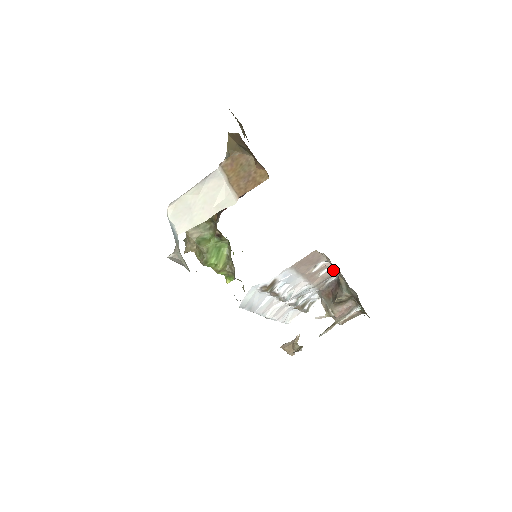
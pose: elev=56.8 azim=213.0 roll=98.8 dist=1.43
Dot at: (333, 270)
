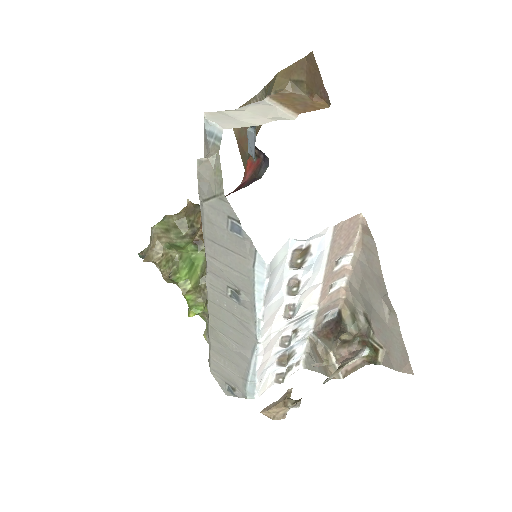
Dot at: (341, 291)
